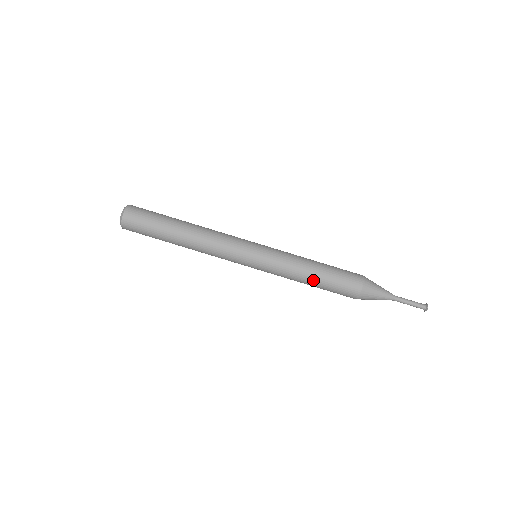
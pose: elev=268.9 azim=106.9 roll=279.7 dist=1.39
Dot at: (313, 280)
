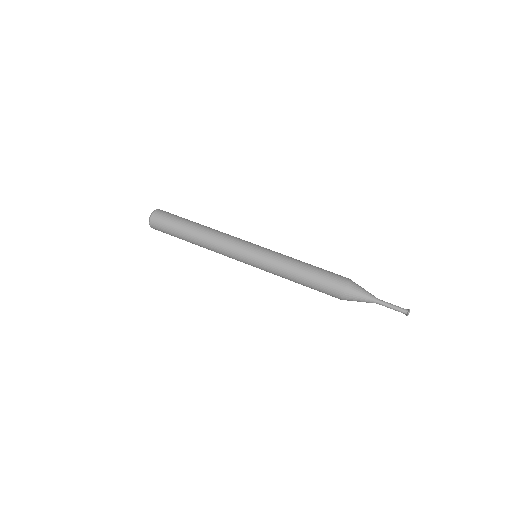
Dot at: (301, 281)
